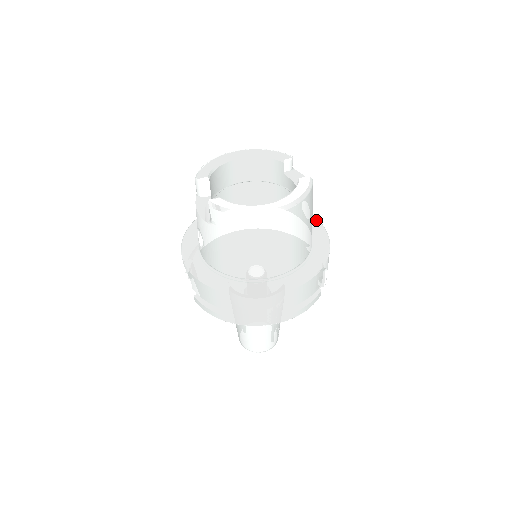
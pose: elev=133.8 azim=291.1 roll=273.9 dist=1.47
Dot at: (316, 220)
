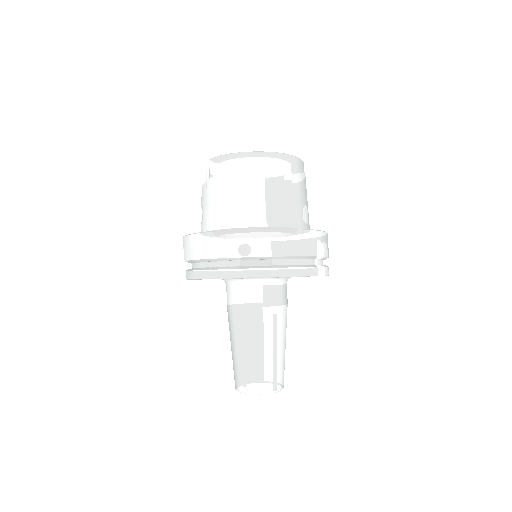
Dot at: occluded
